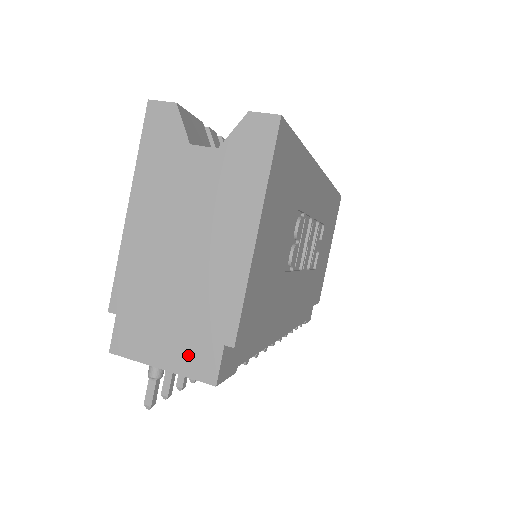
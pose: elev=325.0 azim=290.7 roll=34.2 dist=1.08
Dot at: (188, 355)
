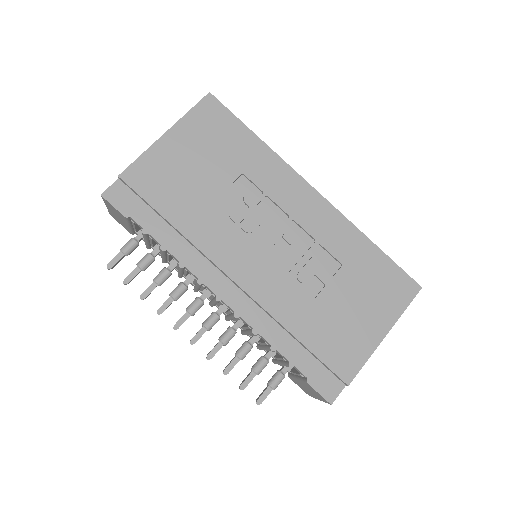
Dot at: occluded
